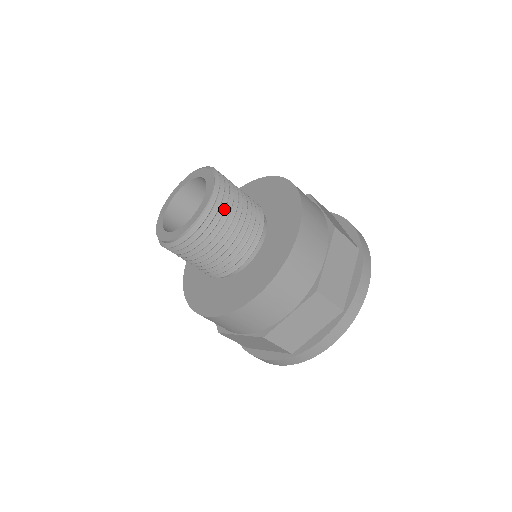
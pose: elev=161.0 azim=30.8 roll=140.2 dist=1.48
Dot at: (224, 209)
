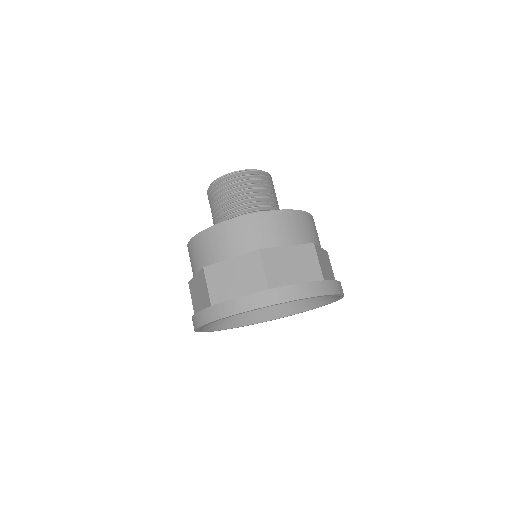
Dot at: (252, 179)
